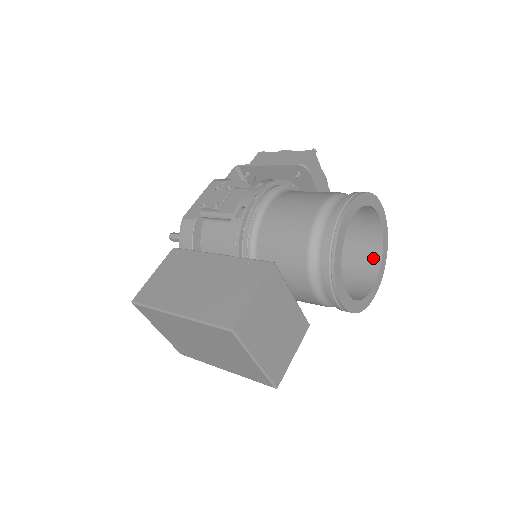
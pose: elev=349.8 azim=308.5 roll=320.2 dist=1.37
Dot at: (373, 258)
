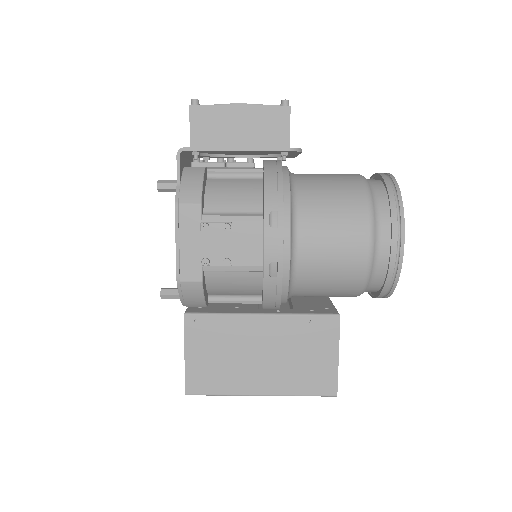
Dot at: occluded
